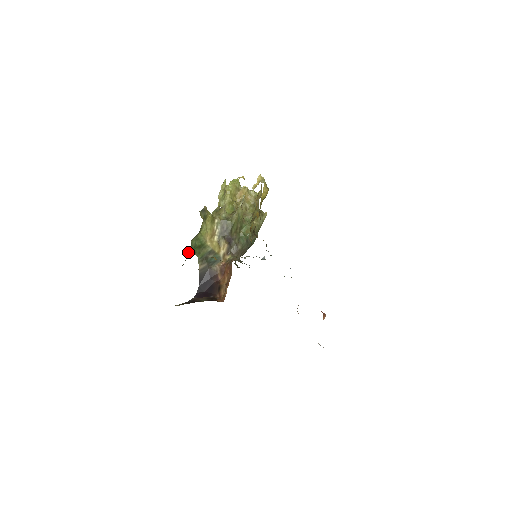
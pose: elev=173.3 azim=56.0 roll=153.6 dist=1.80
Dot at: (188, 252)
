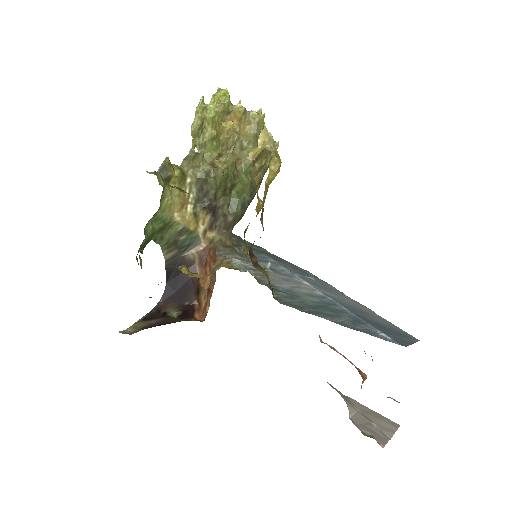
Dot at: (141, 246)
